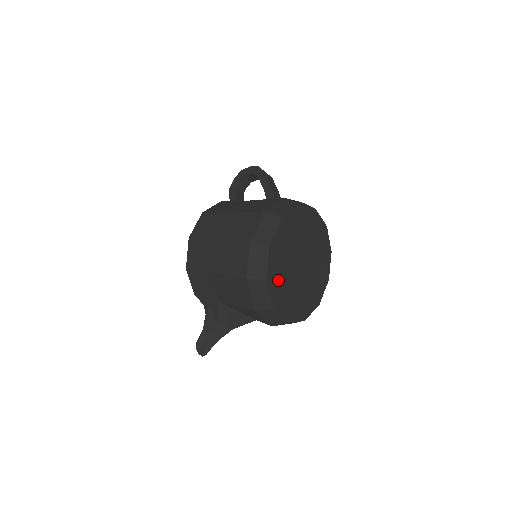
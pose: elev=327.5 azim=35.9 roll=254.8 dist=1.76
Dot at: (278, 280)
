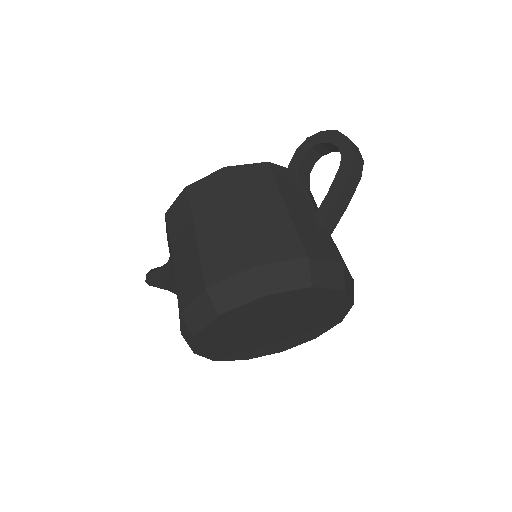
Dot at: (217, 337)
